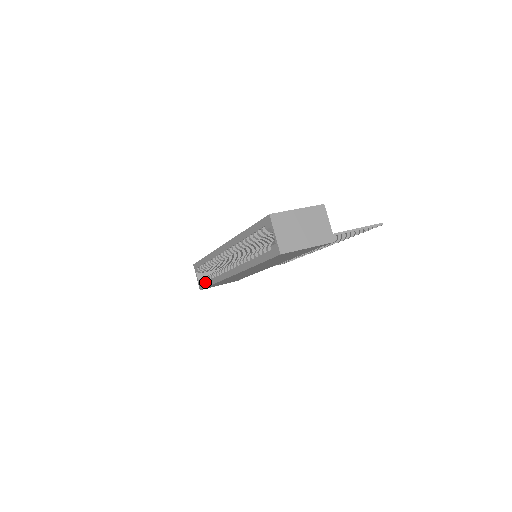
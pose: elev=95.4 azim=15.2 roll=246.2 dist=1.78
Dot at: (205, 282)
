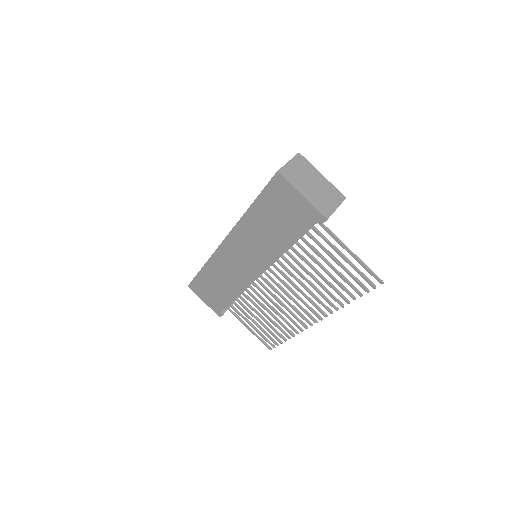
Dot at: occluded
